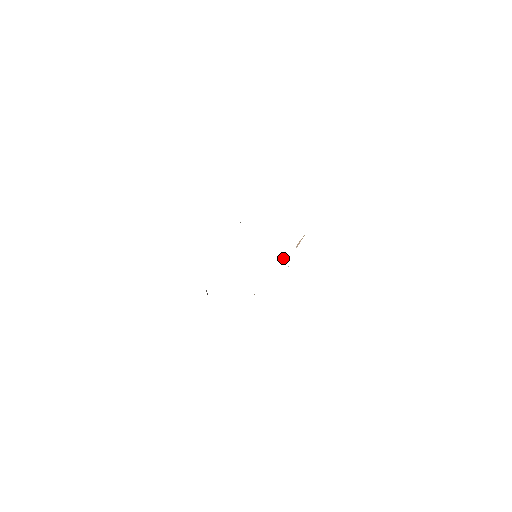
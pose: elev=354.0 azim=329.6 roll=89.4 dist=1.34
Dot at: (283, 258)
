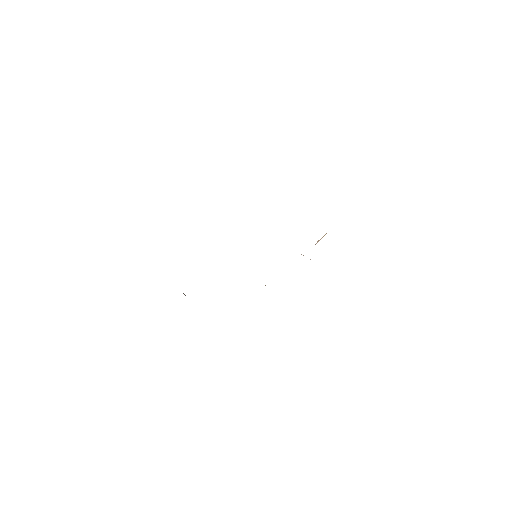
Dot at: (301, 254)
